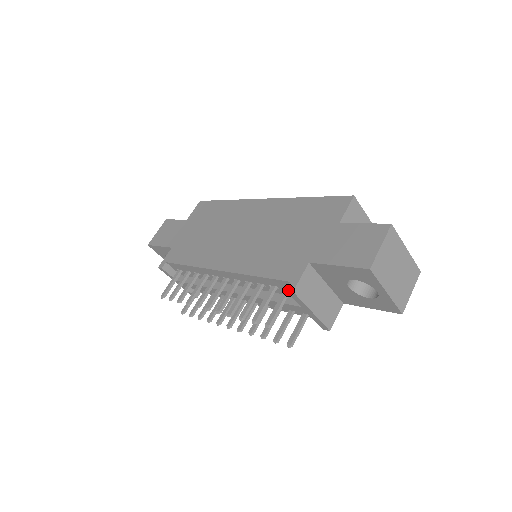
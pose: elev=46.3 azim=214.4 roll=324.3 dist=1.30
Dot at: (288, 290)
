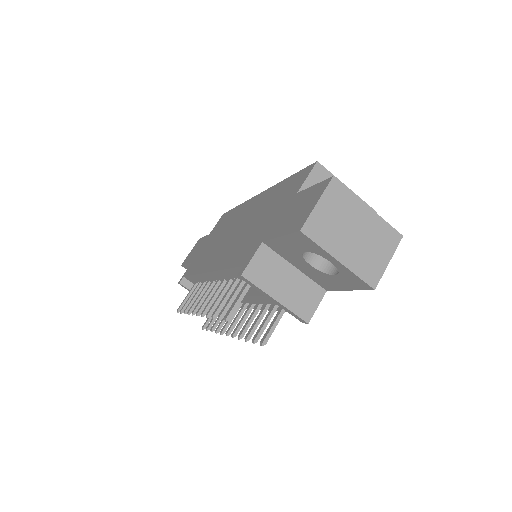
Dot at: (238, 275)
